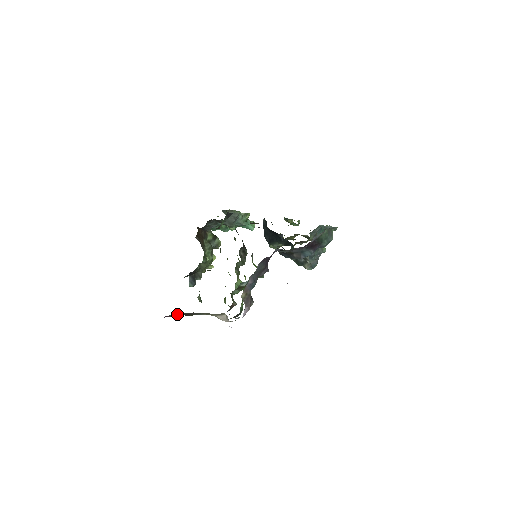
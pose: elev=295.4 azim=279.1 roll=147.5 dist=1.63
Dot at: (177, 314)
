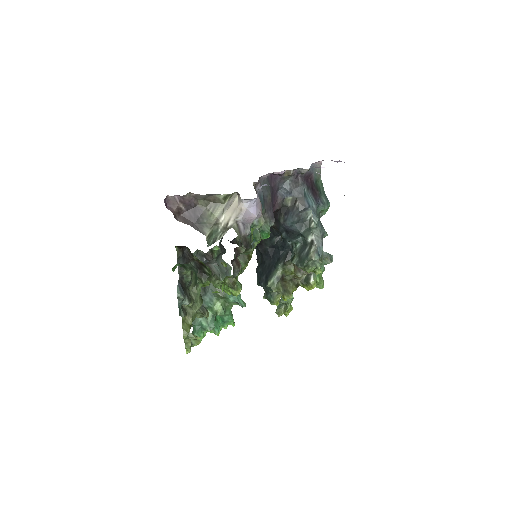
Dot at: (177, 218)
